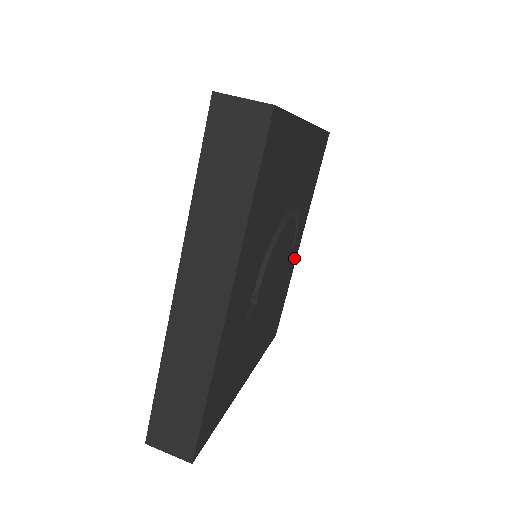
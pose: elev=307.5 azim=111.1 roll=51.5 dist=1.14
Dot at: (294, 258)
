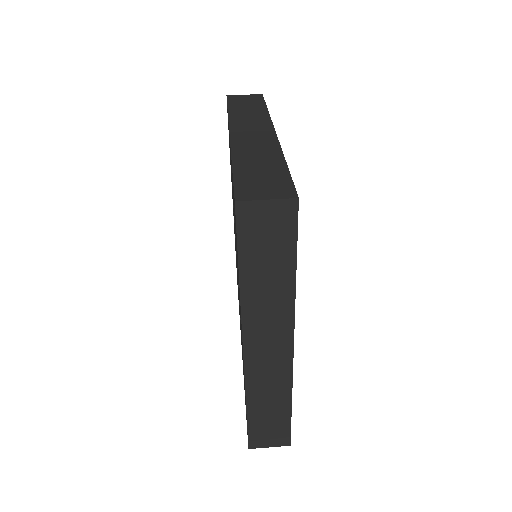
Dot at: occluded
